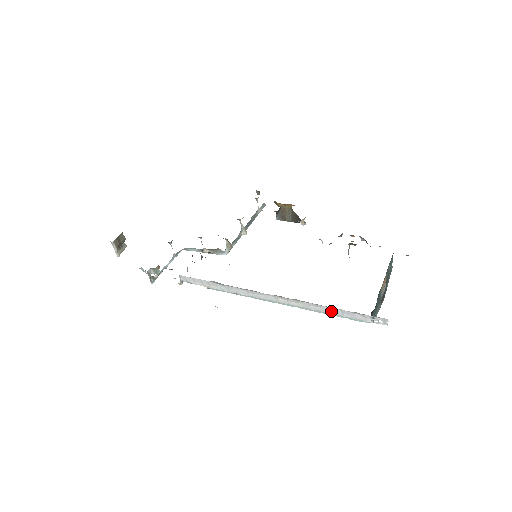
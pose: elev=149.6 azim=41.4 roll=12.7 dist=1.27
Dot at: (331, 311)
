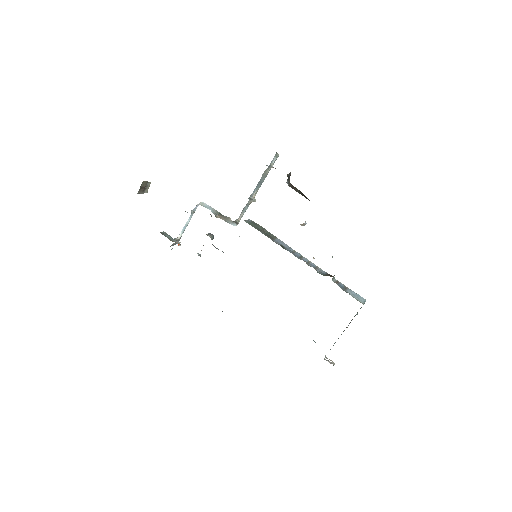
Dot at: occluded
